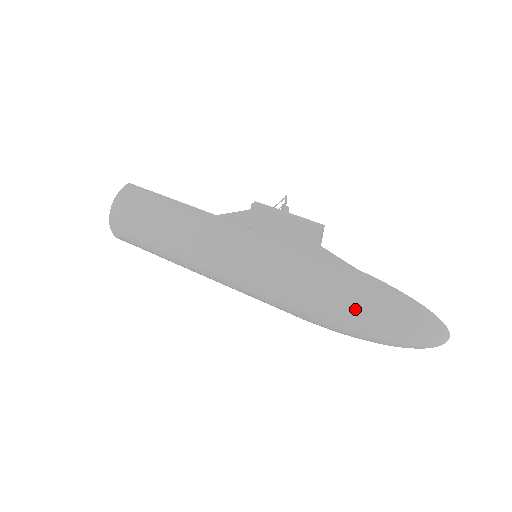
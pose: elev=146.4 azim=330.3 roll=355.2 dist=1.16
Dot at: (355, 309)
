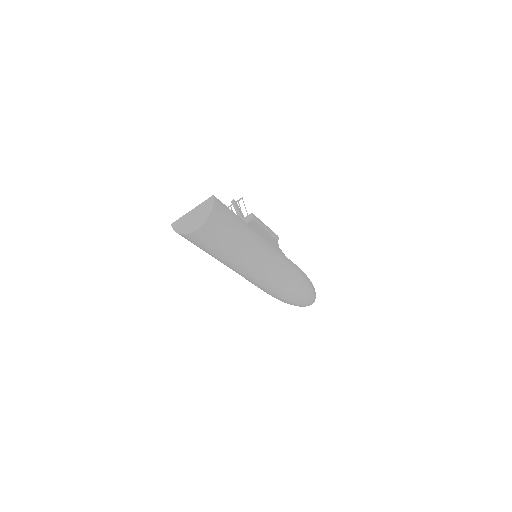
Dot at: (304, 295)
